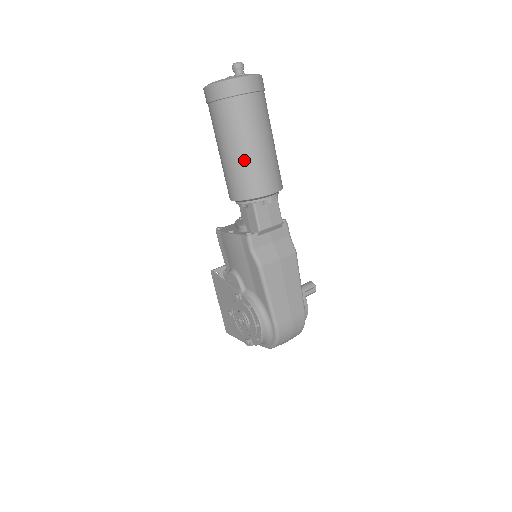
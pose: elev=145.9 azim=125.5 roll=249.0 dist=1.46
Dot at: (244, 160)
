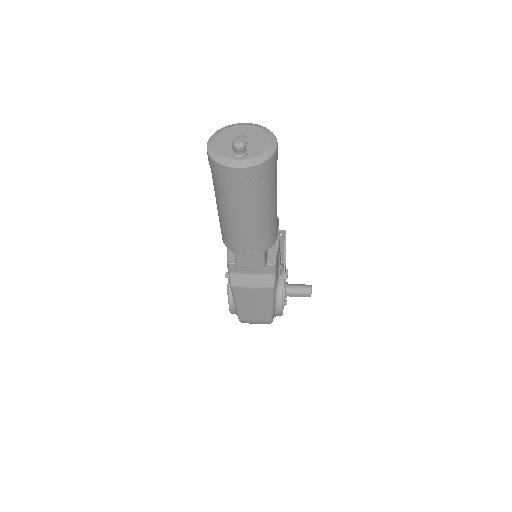
Dot at: (225, 223)
